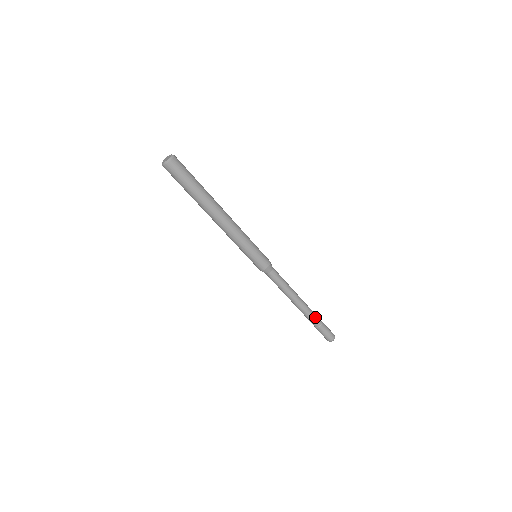
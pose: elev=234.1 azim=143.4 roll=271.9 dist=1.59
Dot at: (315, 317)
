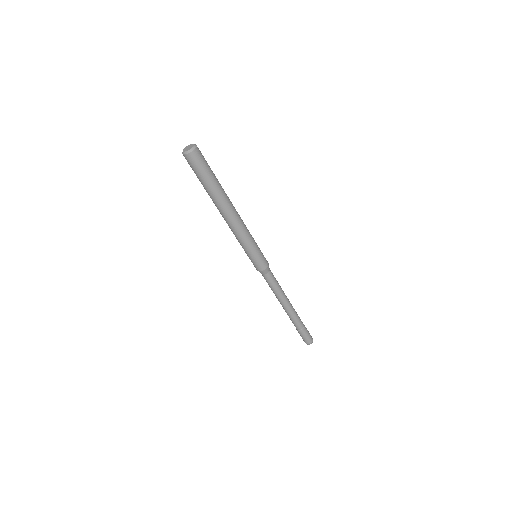
Dot at: (299, 321)
